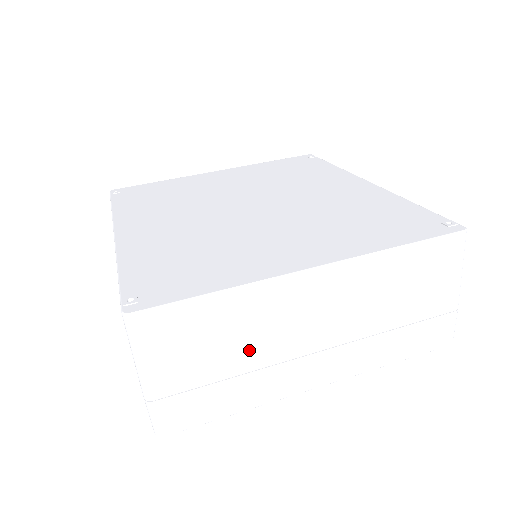
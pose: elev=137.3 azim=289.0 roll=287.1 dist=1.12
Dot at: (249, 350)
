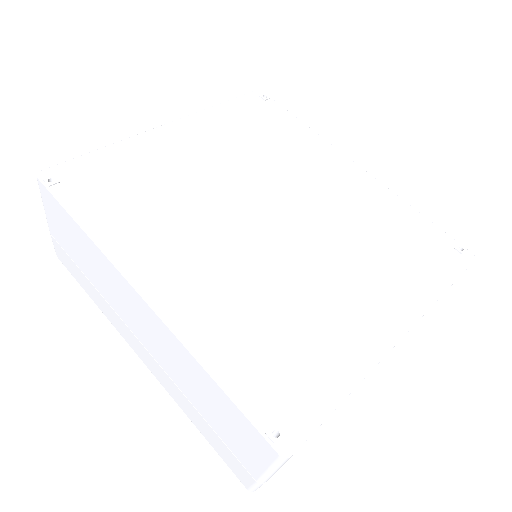
Dot at: occluded
